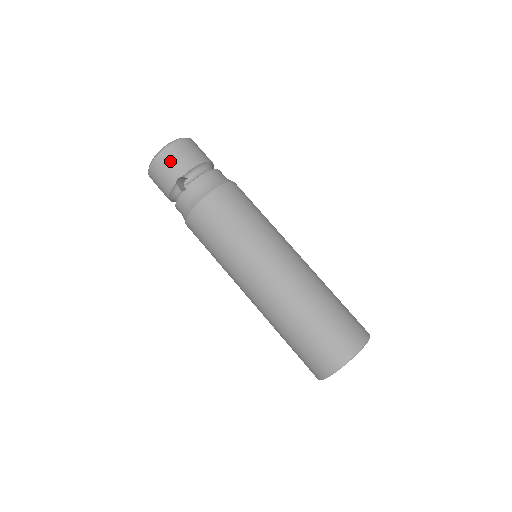
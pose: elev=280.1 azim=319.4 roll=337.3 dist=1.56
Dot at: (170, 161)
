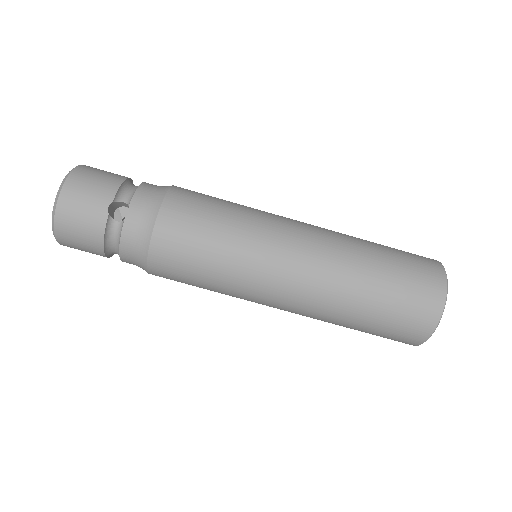
Dot at: (84, 191)
